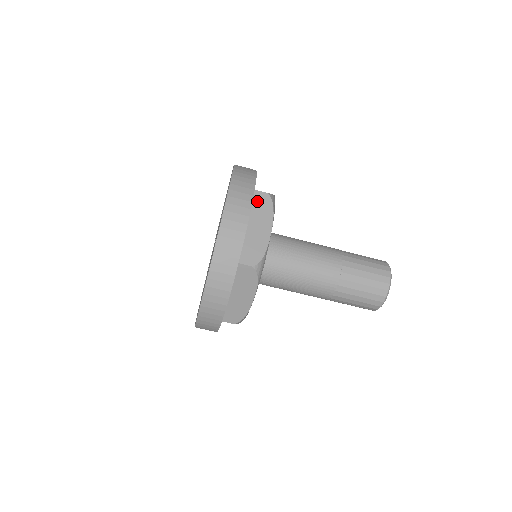
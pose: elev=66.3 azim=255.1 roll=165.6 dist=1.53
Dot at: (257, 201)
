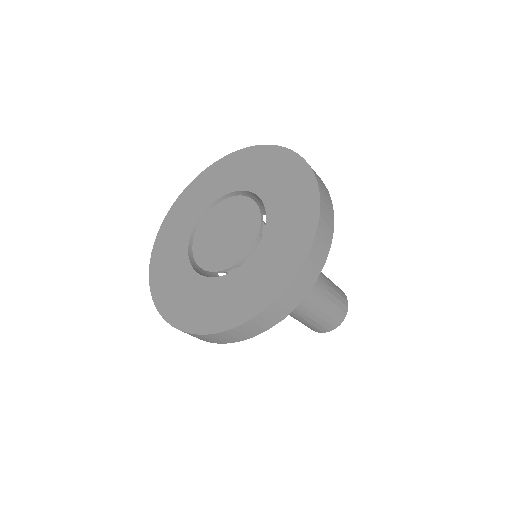
Dot at: occluded
